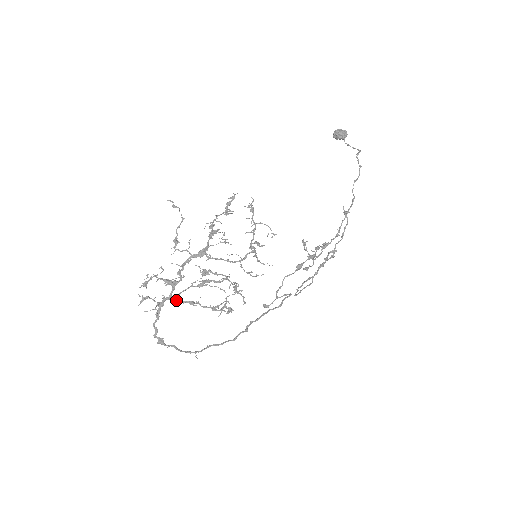
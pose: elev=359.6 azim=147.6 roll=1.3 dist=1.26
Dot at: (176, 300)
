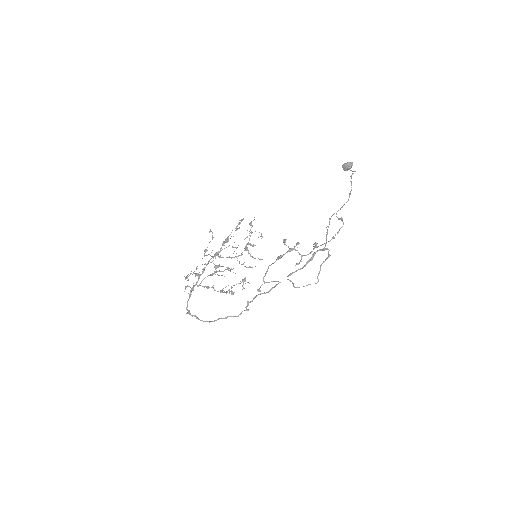
Dot at: (199, 285)
